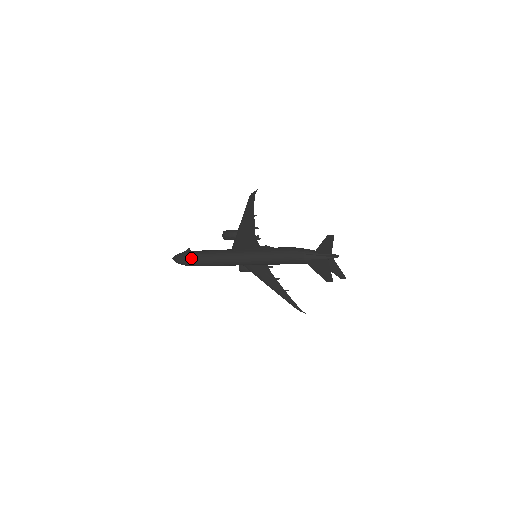
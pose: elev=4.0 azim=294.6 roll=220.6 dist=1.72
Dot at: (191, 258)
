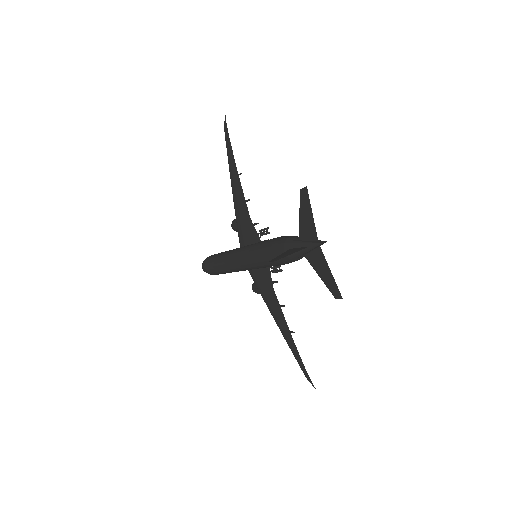
Dot at: (208, 259)
